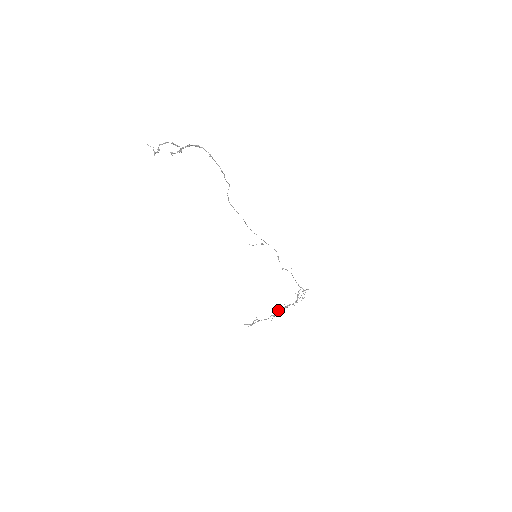
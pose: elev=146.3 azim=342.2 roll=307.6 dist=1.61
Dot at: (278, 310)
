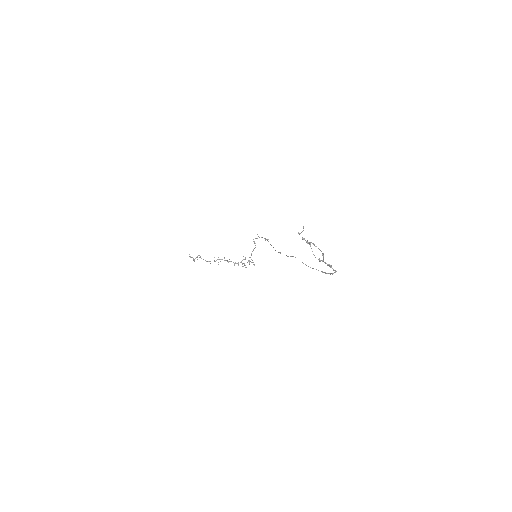
Dot at: (221, 259)
